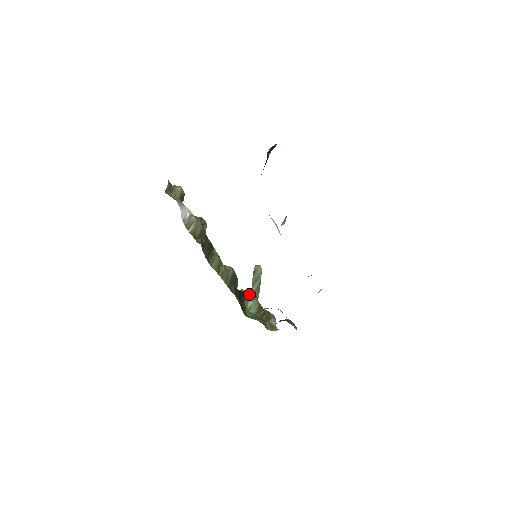
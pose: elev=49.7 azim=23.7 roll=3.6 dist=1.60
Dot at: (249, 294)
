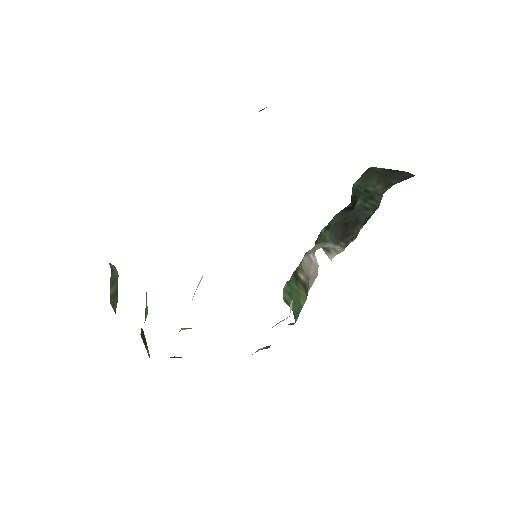
Dot at: occluded
